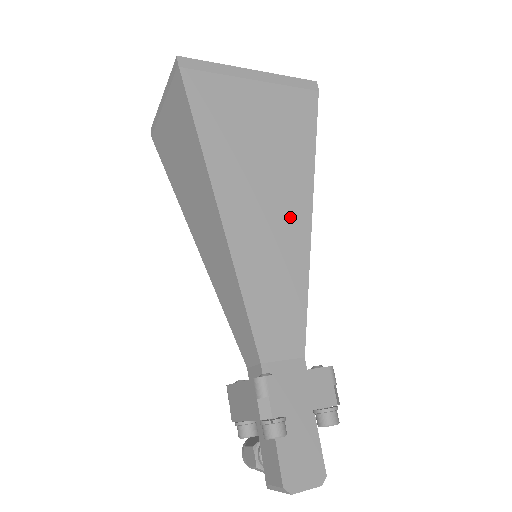
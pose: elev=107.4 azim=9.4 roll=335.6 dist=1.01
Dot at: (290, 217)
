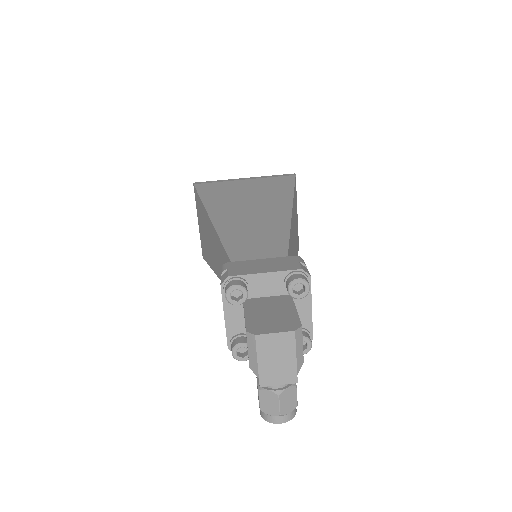
Dot at: (271, 217)
